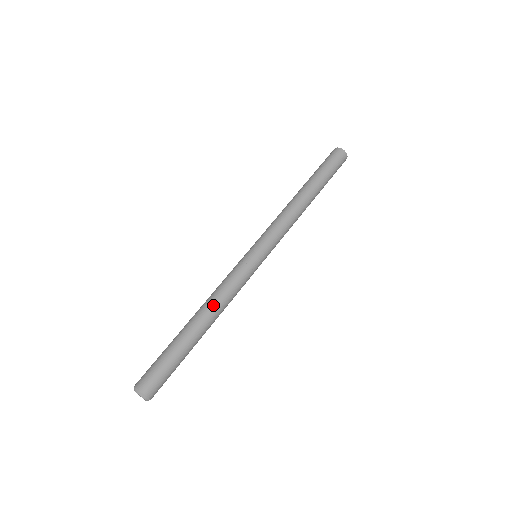
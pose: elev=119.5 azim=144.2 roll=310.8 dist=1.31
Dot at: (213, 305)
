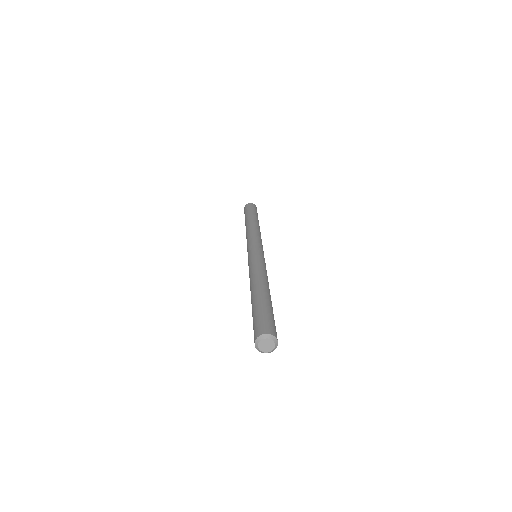
Dot at: (267, 280)
